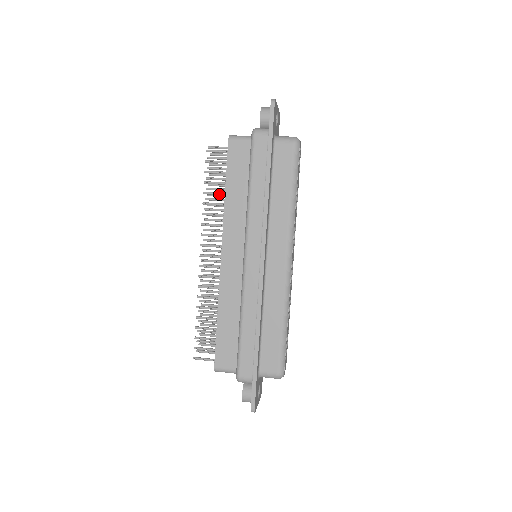
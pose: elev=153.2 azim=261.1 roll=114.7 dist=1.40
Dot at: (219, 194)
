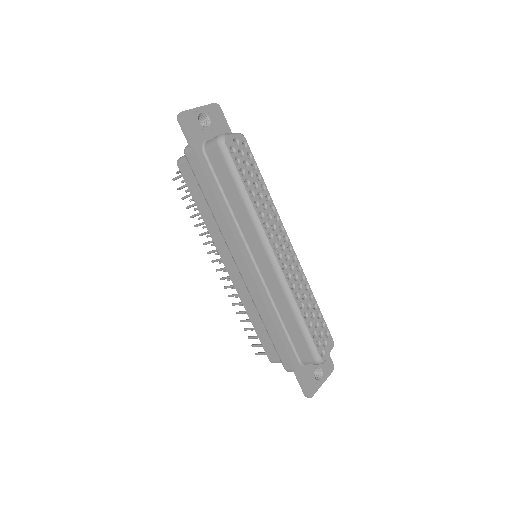
Dot at: occluded
